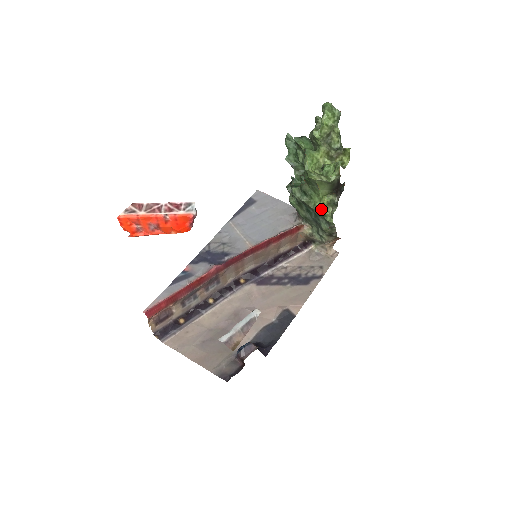
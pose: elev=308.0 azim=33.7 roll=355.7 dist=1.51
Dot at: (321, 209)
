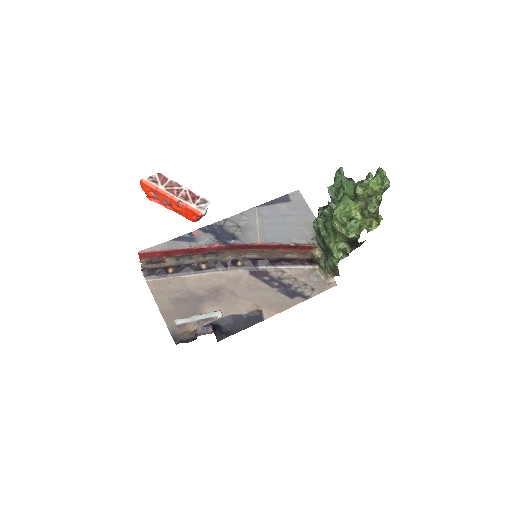
Dot at: (332, 250)
